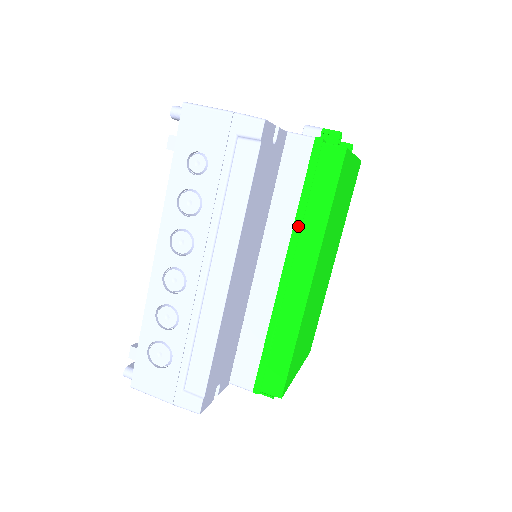
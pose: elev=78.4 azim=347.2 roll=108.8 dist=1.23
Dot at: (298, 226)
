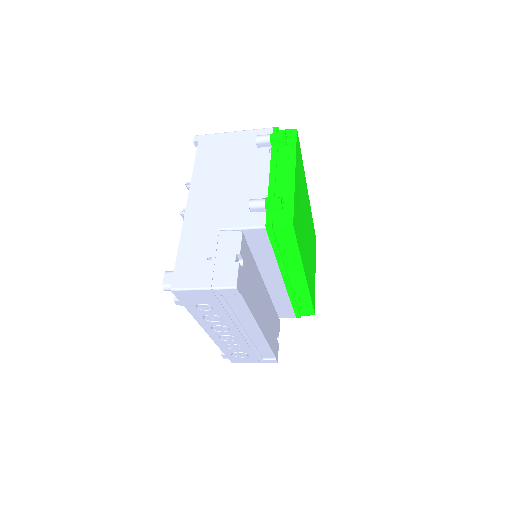
Dot at: (281, 264)
